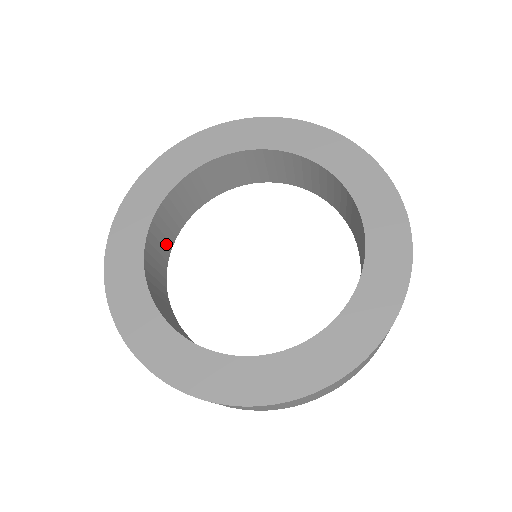
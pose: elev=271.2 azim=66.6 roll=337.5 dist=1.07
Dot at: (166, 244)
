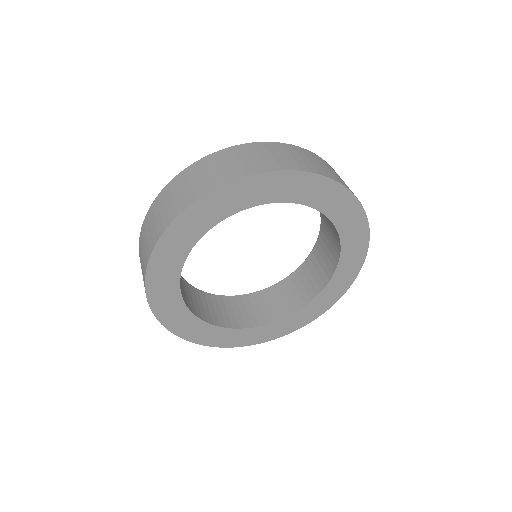
Dot at: occluded
